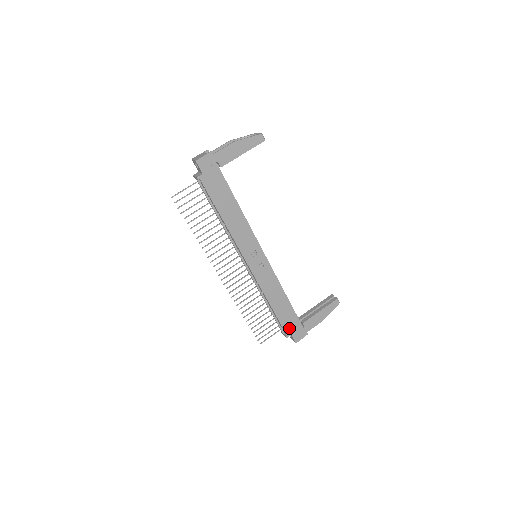
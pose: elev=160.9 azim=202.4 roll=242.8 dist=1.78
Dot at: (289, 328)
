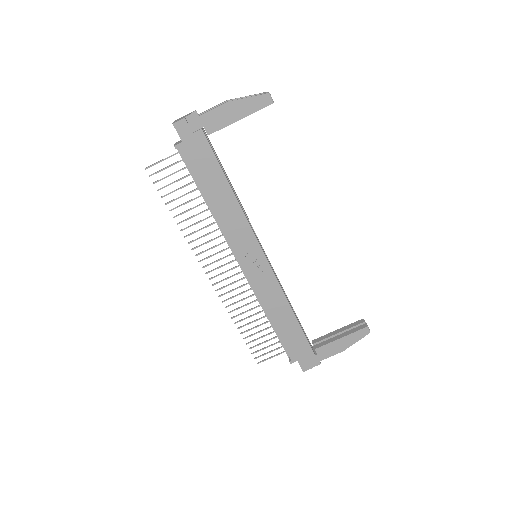
Dot at: (295, 352)
